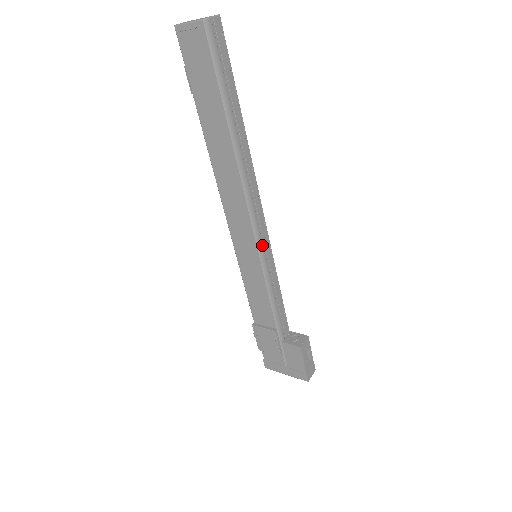
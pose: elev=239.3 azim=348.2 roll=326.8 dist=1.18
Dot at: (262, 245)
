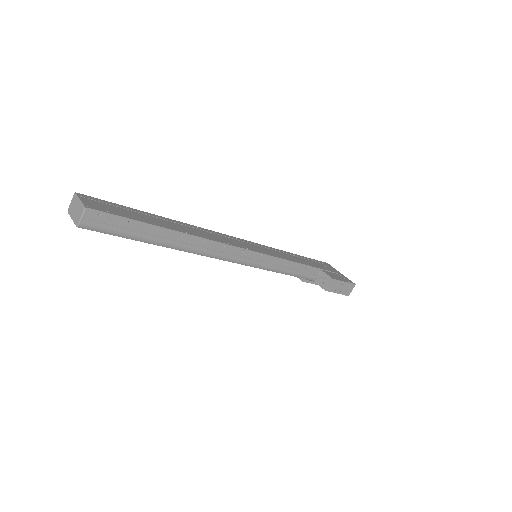
Dot at: (250, 262)
